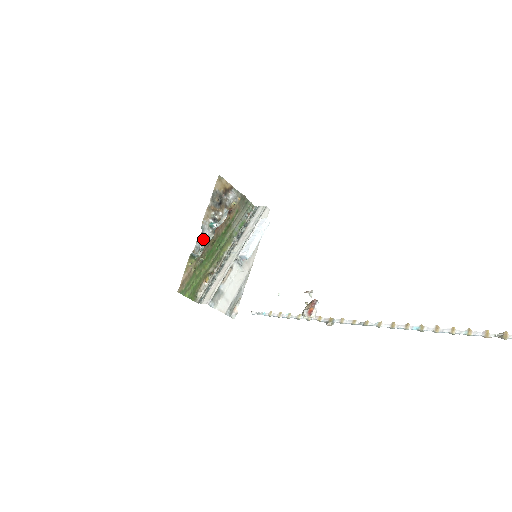
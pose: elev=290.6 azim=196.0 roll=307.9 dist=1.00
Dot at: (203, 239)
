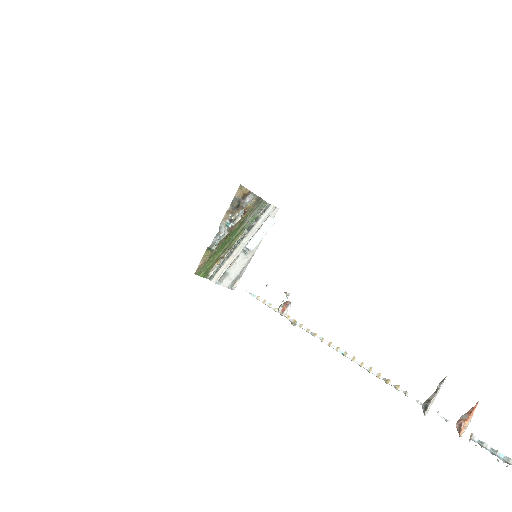
Dot at: (219, 236)
